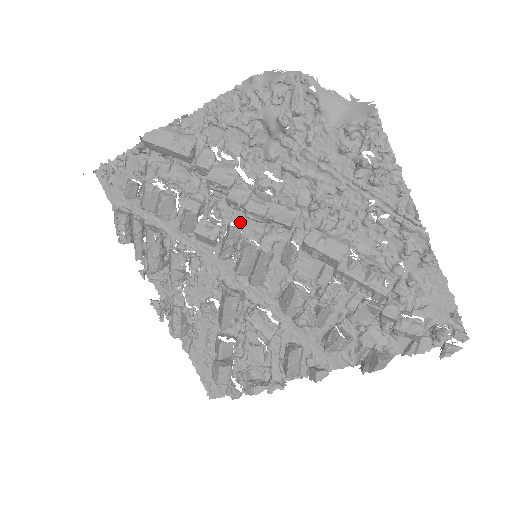
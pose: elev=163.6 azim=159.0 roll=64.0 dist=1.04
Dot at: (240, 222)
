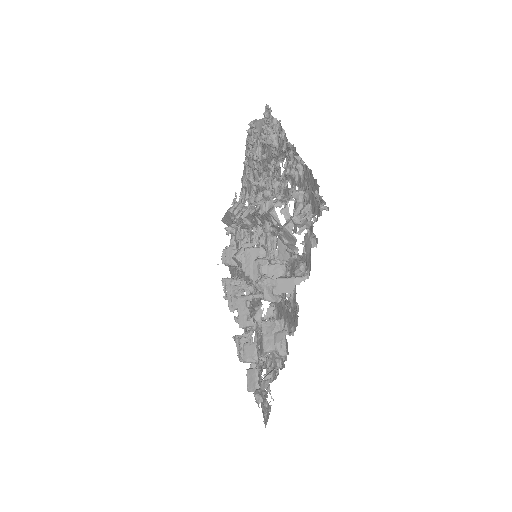
Dot at: occluded
